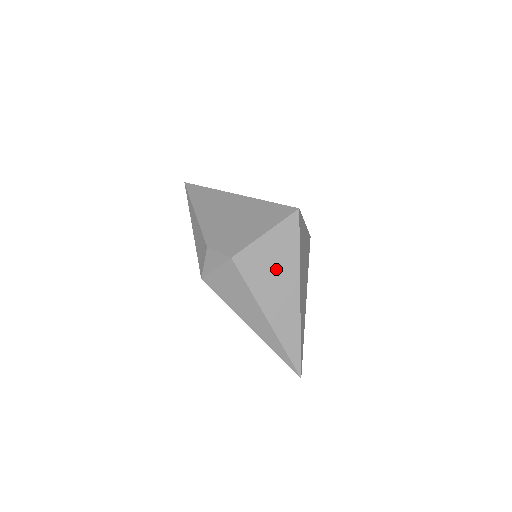
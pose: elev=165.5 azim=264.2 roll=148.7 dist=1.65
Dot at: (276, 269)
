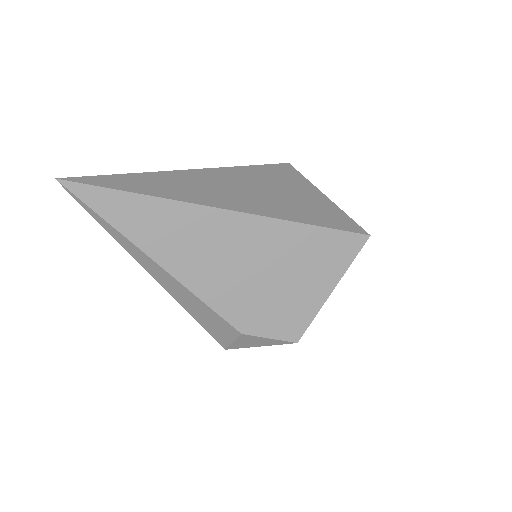
Dot at: occluded
